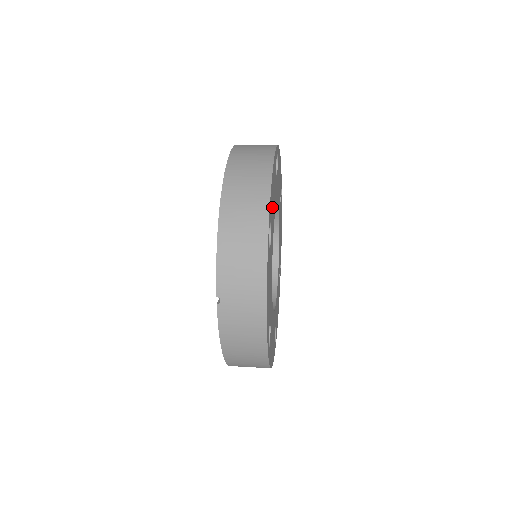
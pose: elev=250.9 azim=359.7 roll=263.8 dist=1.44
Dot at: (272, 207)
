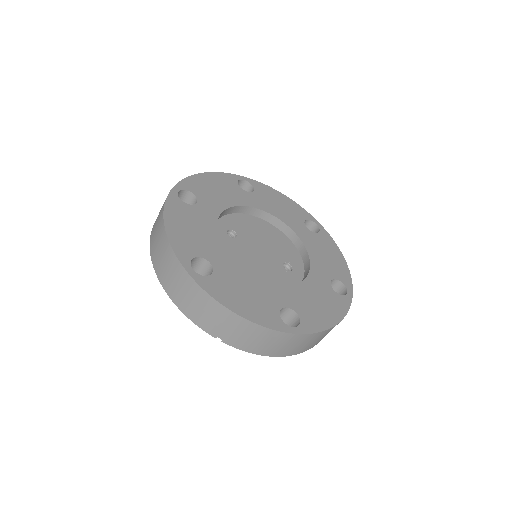
Dot at: (193, 242)
